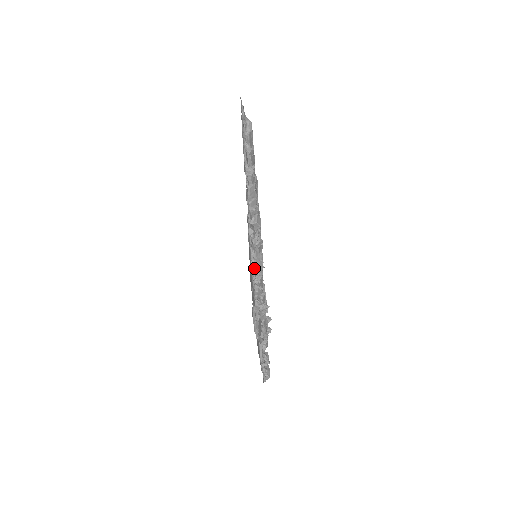
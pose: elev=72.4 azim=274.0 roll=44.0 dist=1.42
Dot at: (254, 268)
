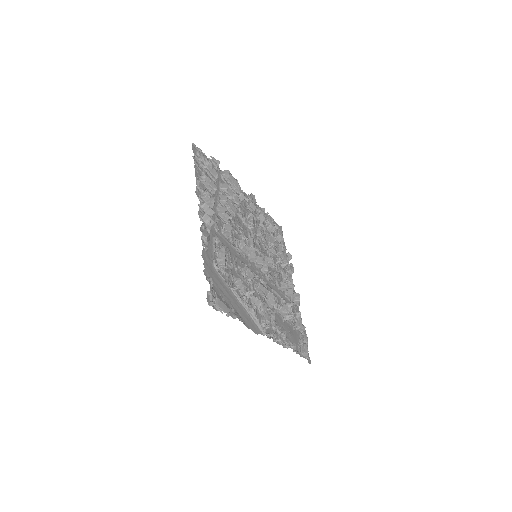
Dot at: (219, 265)
